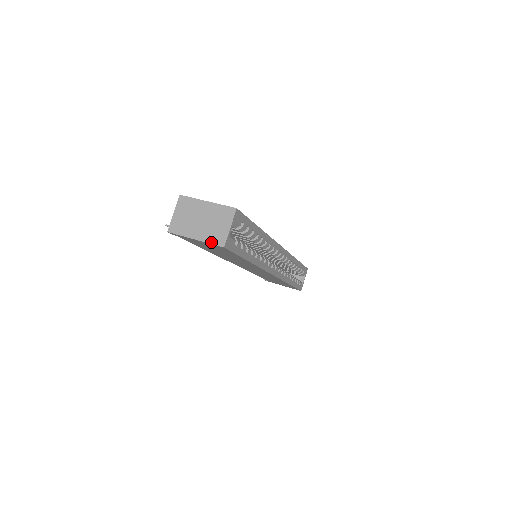
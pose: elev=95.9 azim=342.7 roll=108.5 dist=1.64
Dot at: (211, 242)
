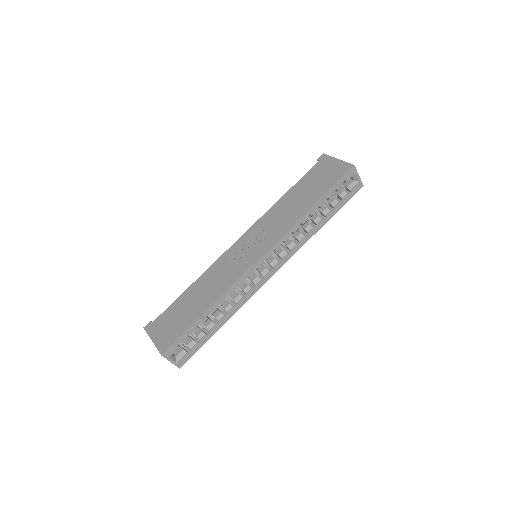
Dot at: occluded
